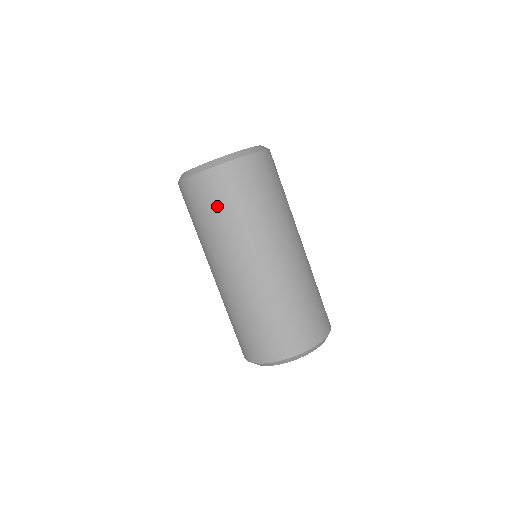
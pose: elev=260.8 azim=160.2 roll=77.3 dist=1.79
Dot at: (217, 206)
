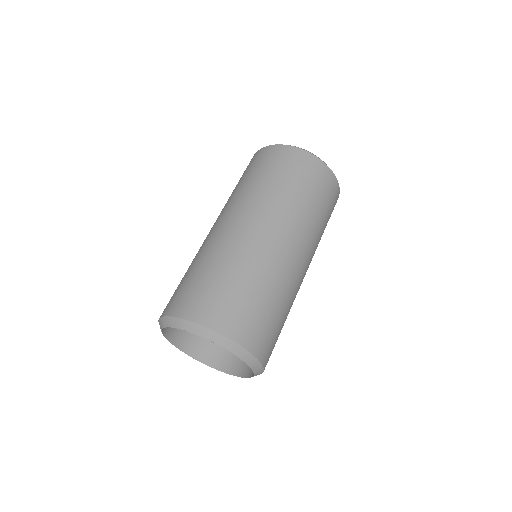
Dot at: (274, 170)
